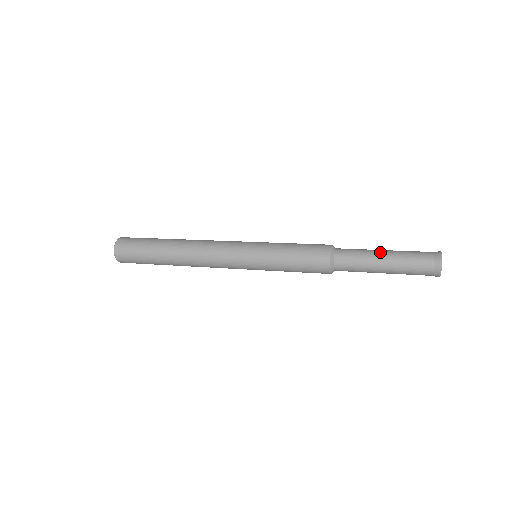
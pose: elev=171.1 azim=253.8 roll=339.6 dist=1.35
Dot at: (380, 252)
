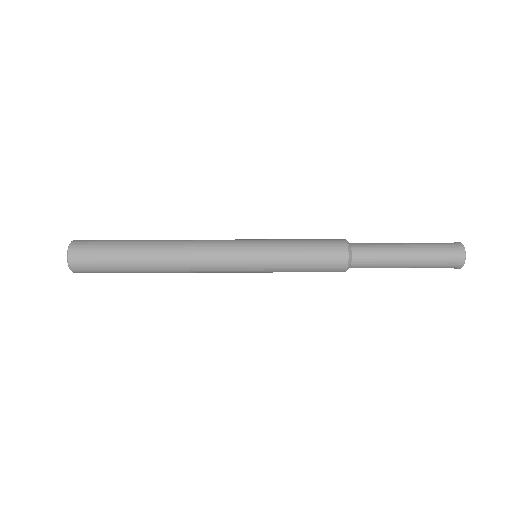
Dot at: occluded
